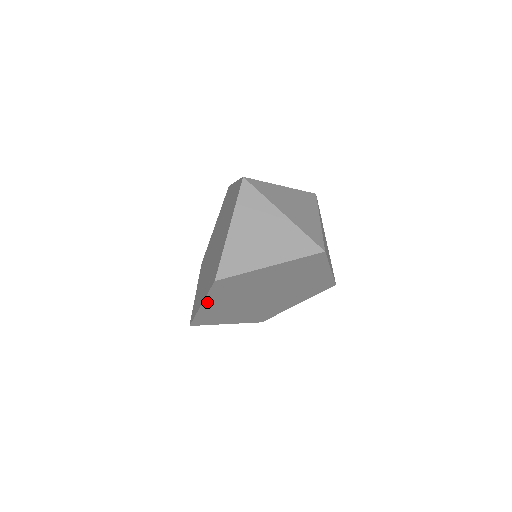
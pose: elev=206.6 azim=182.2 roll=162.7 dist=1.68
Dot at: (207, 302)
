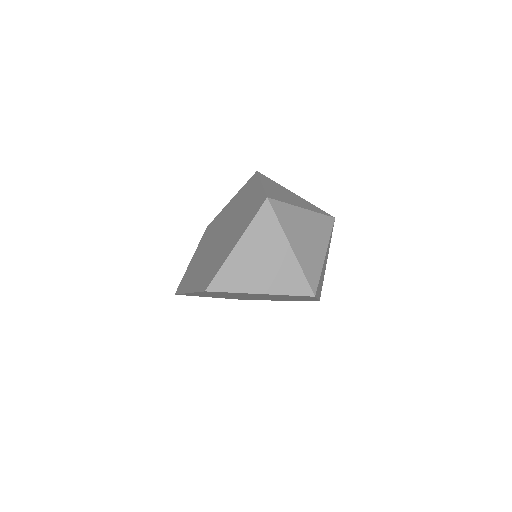
Dot at: (195, 293)
